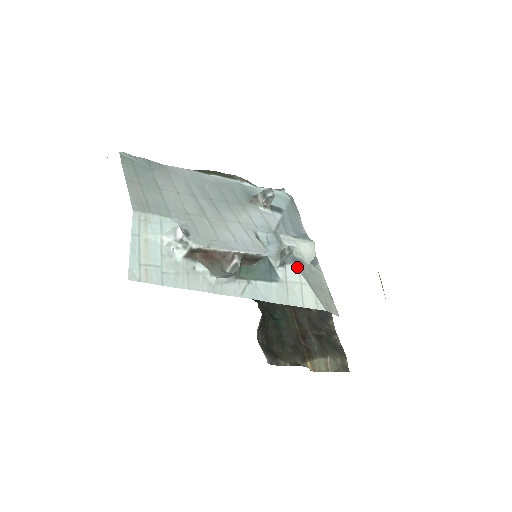
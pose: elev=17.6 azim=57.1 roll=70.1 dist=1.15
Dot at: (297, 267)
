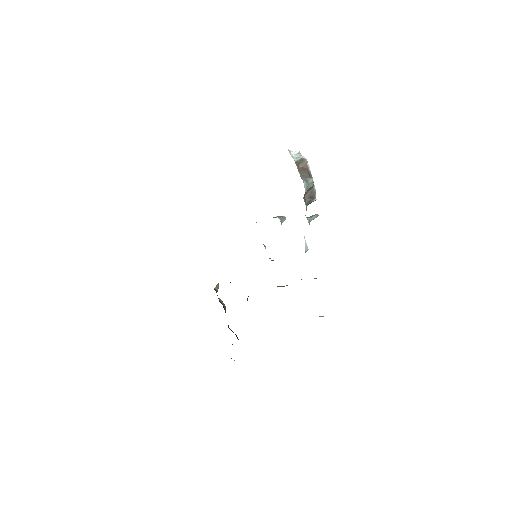
Dot at: occluded
